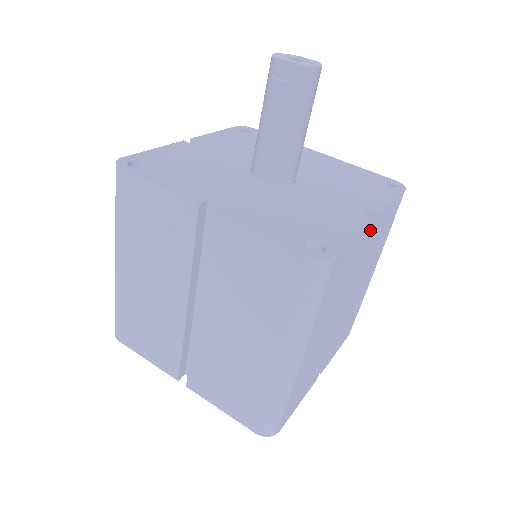
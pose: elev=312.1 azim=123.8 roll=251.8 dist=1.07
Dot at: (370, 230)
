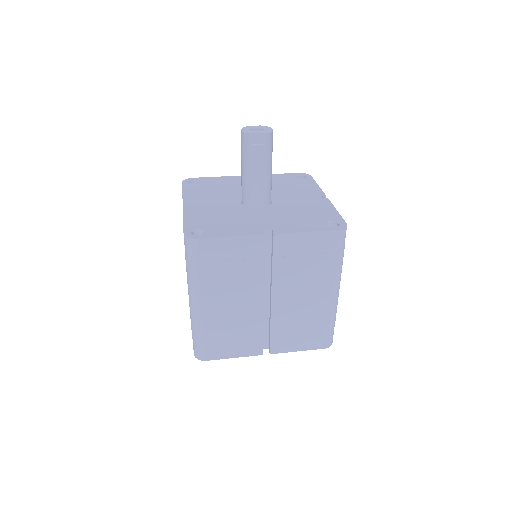
Dot at: occluded
